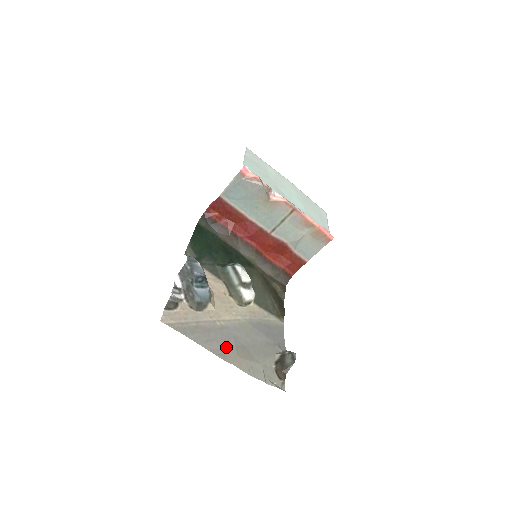
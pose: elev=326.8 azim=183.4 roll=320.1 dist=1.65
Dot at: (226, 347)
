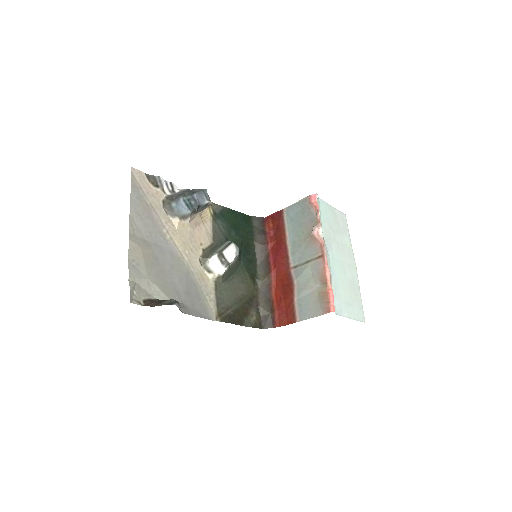
Dot at: (145, 237)
